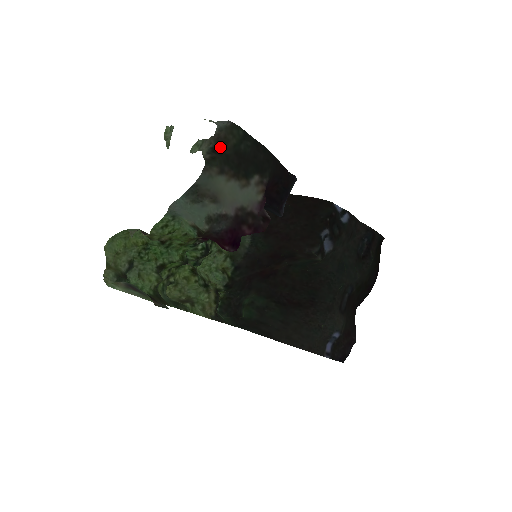
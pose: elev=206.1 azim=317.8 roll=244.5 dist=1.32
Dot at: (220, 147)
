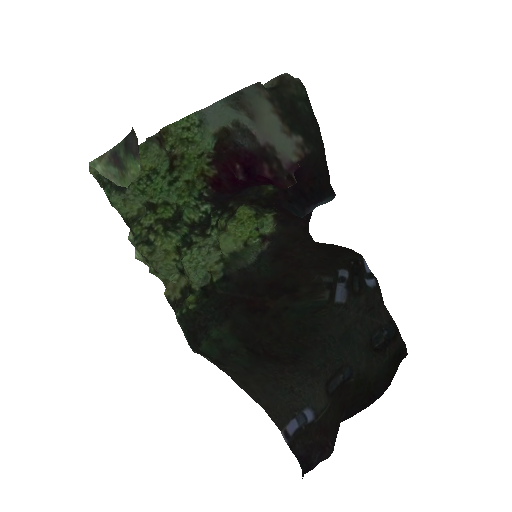
Dot at: (280, 86)
